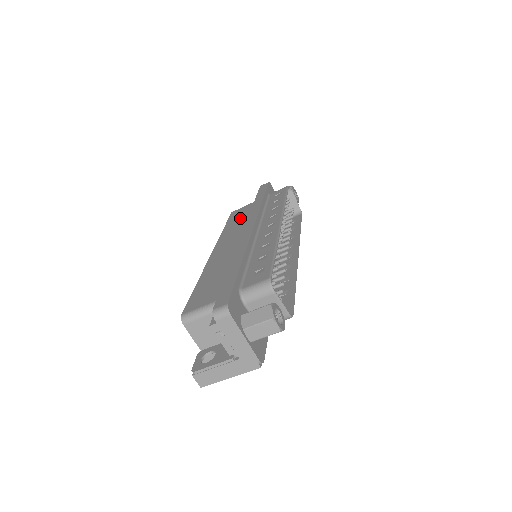
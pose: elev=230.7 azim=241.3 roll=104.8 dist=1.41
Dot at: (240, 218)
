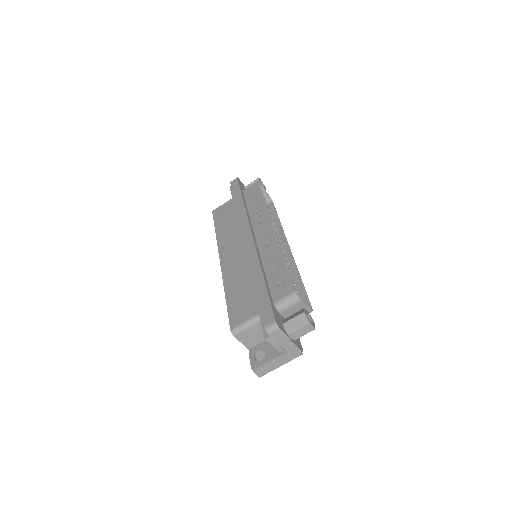
Dot at: (227, 220)
